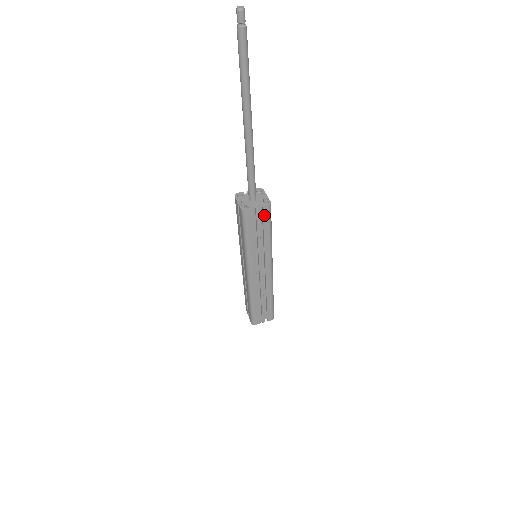
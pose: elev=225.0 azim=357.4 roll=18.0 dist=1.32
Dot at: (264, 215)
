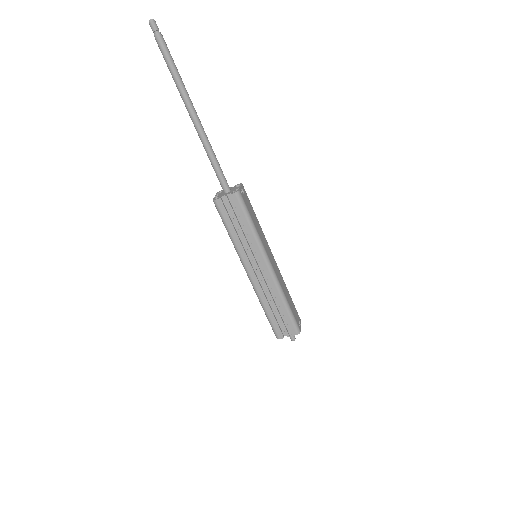
Dot at: (235, 203)
